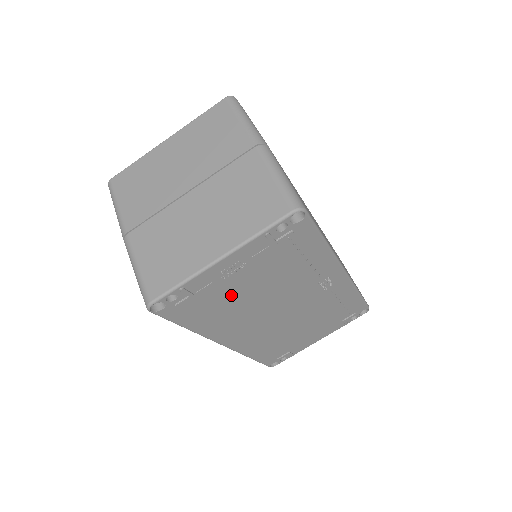
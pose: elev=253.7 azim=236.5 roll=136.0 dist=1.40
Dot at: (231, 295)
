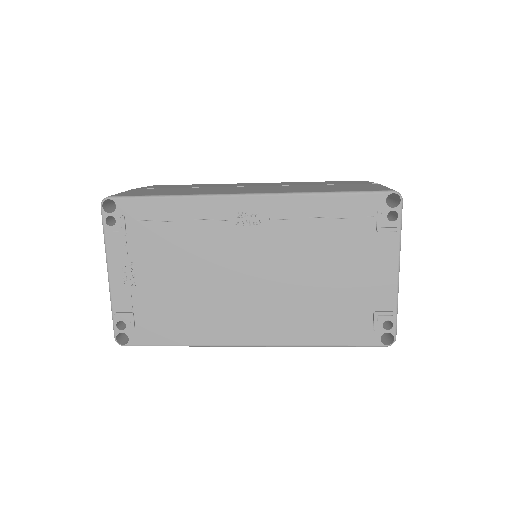
Dot at: (166, 294)
